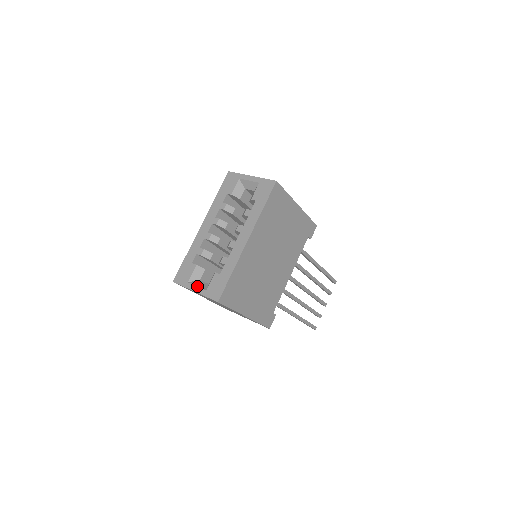
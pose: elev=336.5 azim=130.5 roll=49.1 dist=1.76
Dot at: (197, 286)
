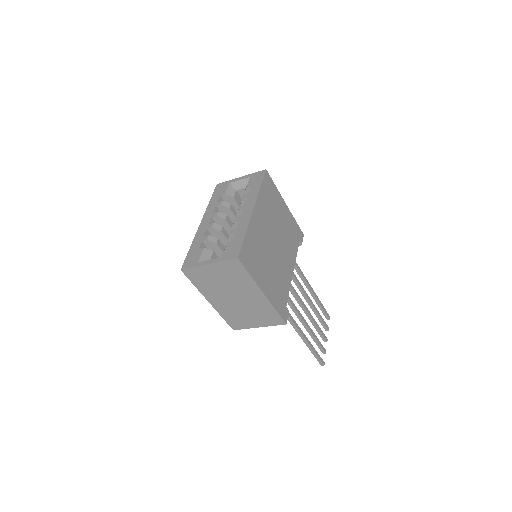
Dot at: occluded
